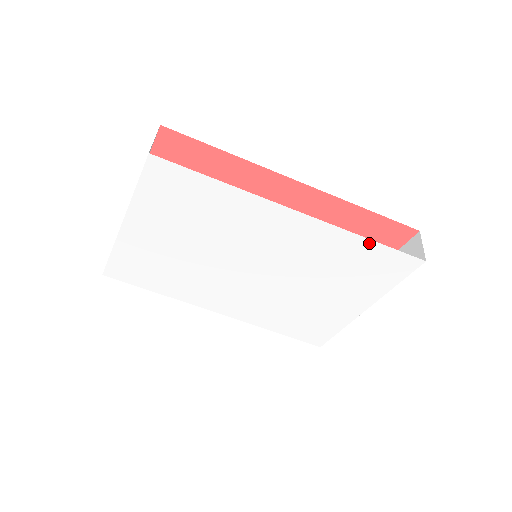
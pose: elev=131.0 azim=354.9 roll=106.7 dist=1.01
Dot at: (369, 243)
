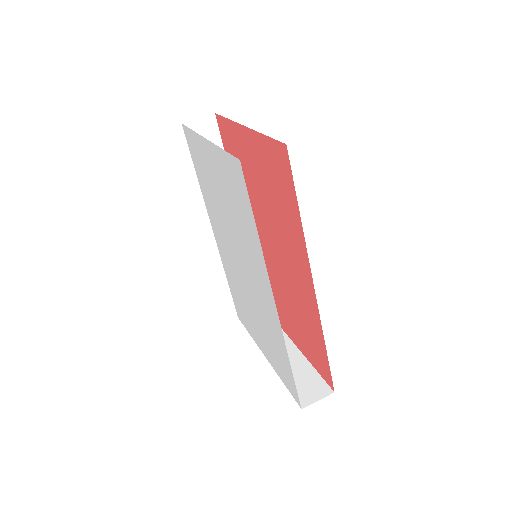
Dot at: (289, 363)
